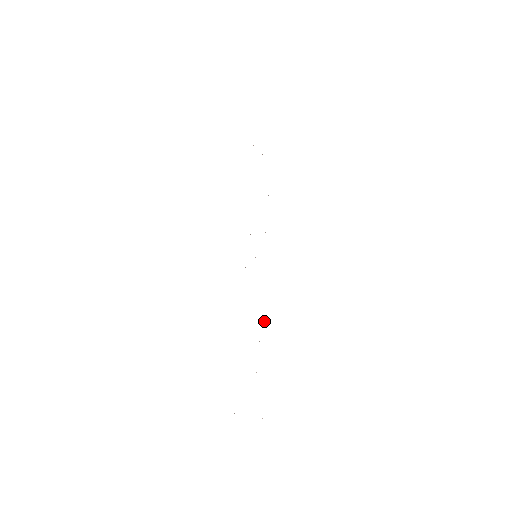
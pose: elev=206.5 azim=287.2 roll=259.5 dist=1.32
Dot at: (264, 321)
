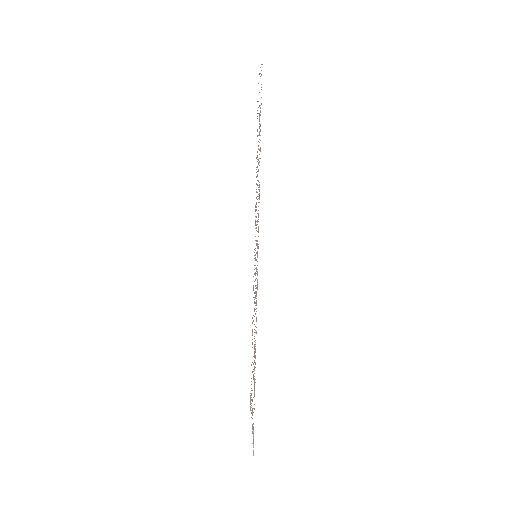
Dot at: (255, 346)
